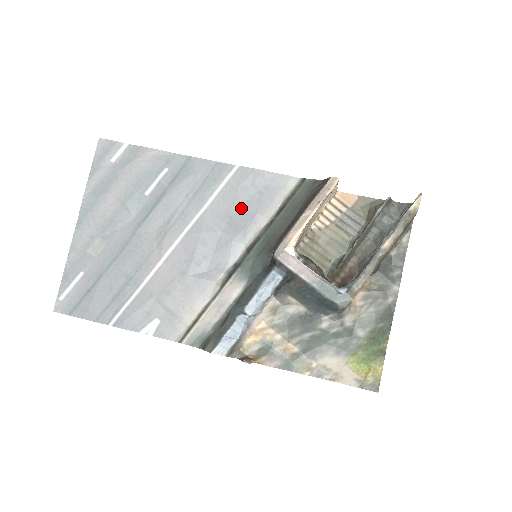
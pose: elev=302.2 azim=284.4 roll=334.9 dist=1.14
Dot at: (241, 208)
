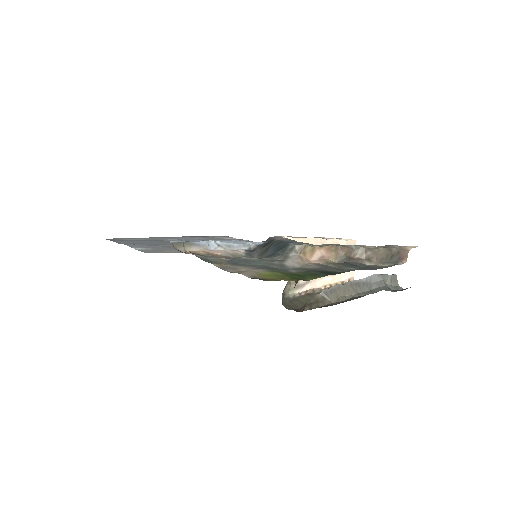
Dot at: occluded
